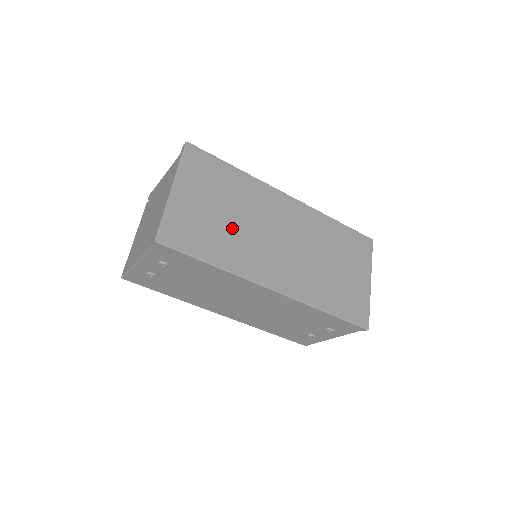
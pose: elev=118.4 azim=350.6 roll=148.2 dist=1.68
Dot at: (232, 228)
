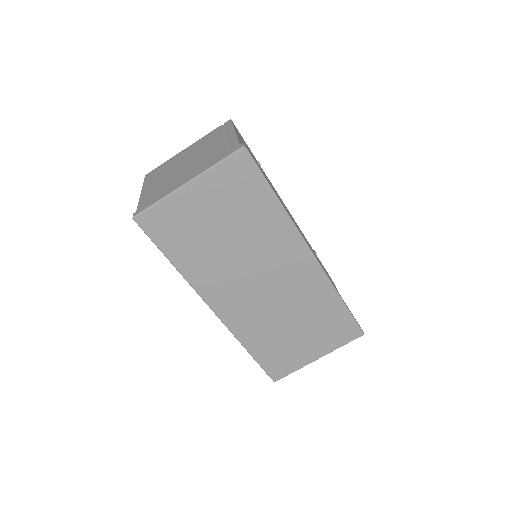
Dot at: (219, 247)
